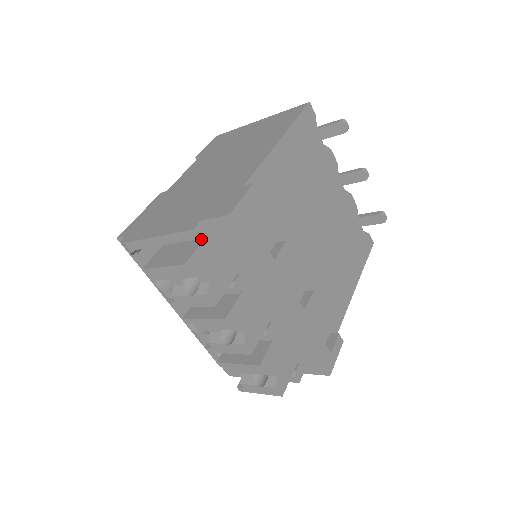
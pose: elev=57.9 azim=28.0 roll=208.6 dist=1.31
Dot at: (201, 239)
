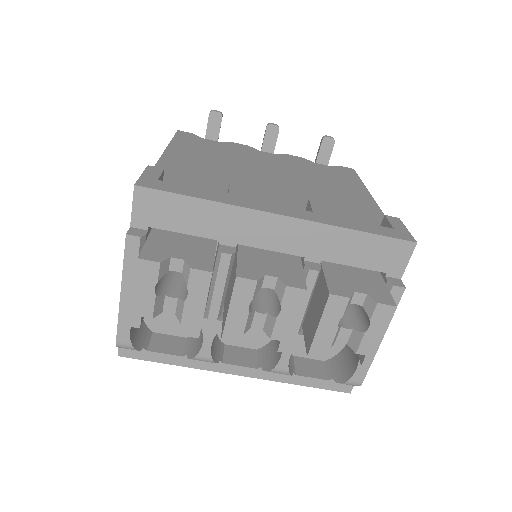
Dot at: occluded
